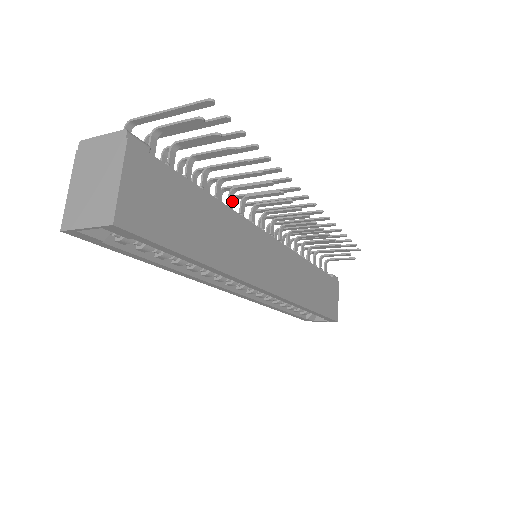
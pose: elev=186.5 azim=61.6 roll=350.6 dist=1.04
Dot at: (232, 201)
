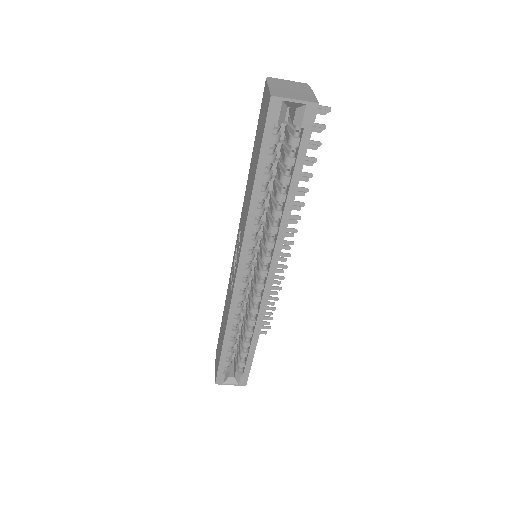
Dot at: occluded
